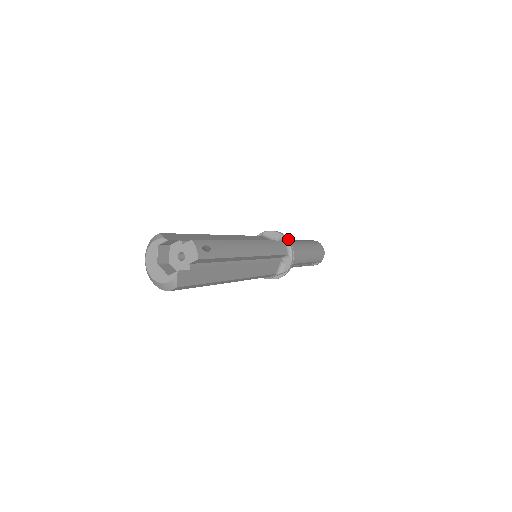
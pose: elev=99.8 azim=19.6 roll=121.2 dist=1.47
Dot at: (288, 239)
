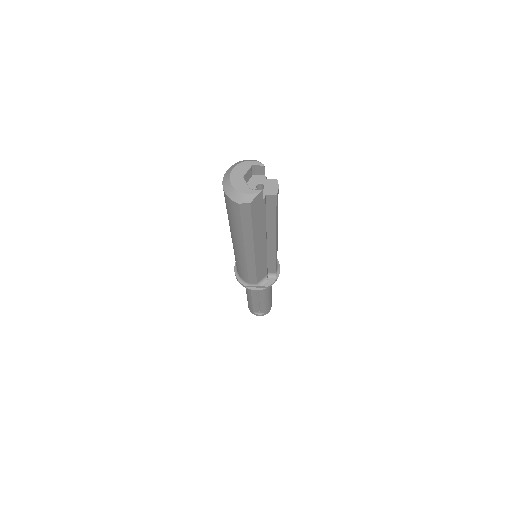
Dot at: occluded
